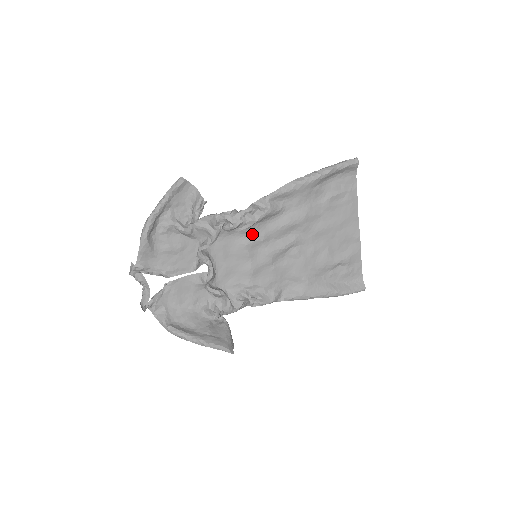
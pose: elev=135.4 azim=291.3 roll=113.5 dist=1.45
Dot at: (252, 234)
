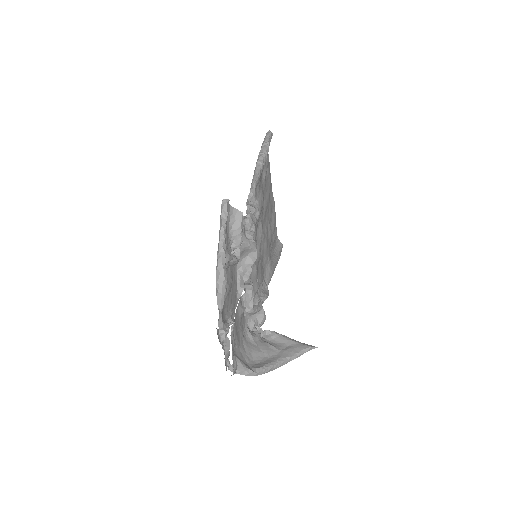
Dot at: occluded
